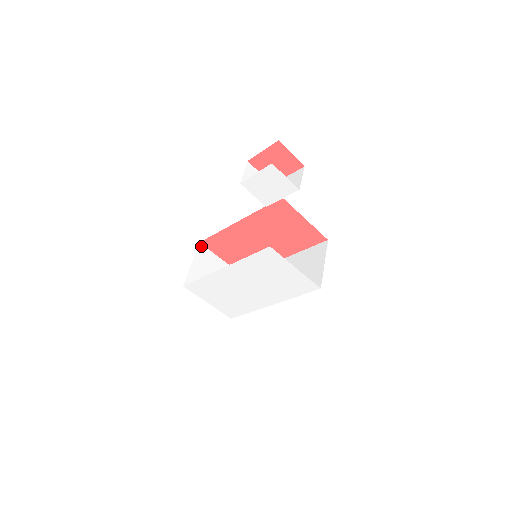
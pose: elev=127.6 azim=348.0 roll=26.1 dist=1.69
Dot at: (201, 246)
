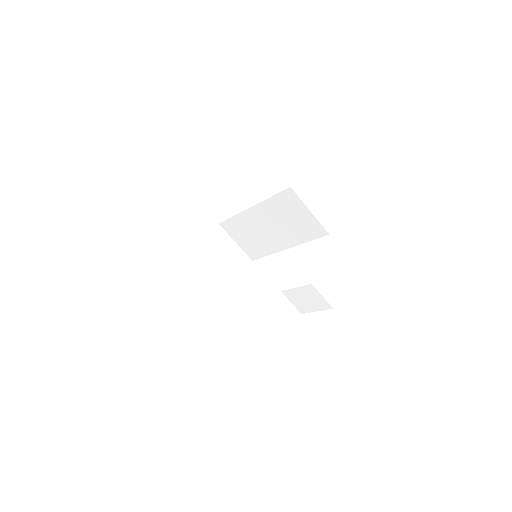
Dot at: (186, 265)
